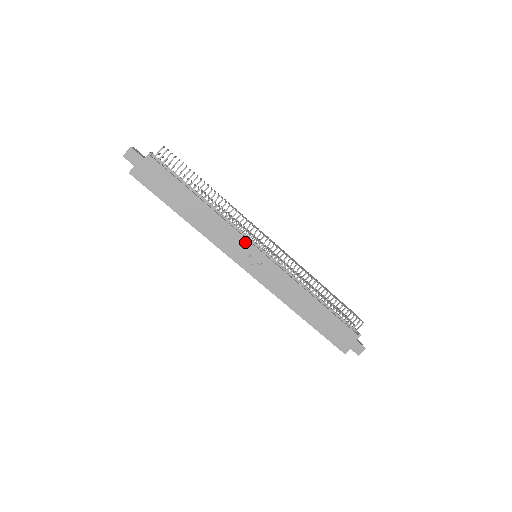
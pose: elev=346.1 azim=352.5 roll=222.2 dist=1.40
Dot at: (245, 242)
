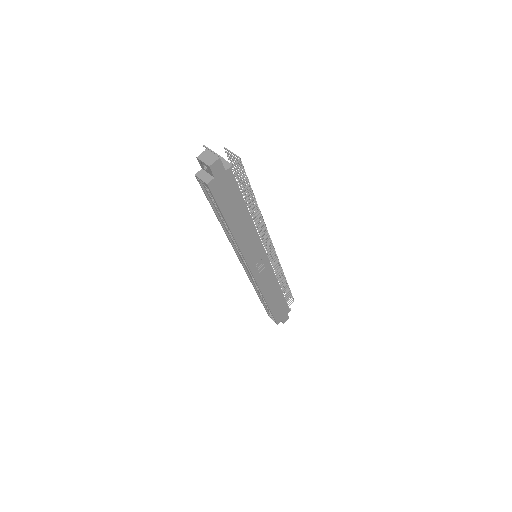
Dot at: (261, 248)
